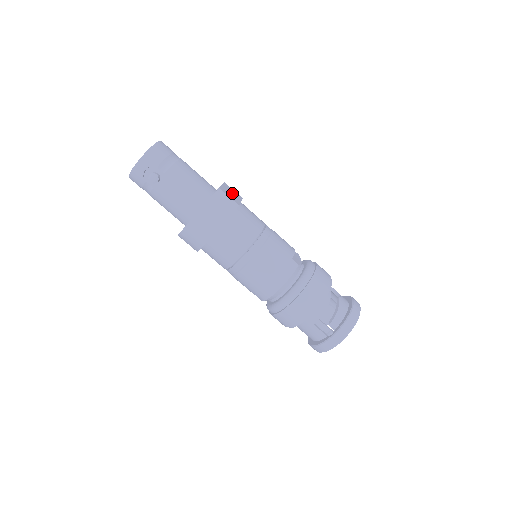
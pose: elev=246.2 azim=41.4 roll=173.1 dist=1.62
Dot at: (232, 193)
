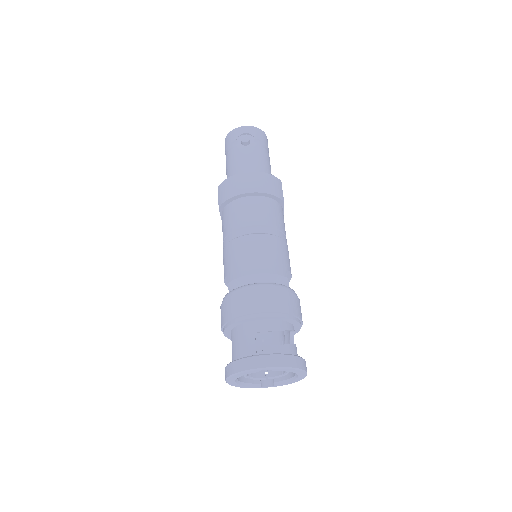
Dot at: occluded
